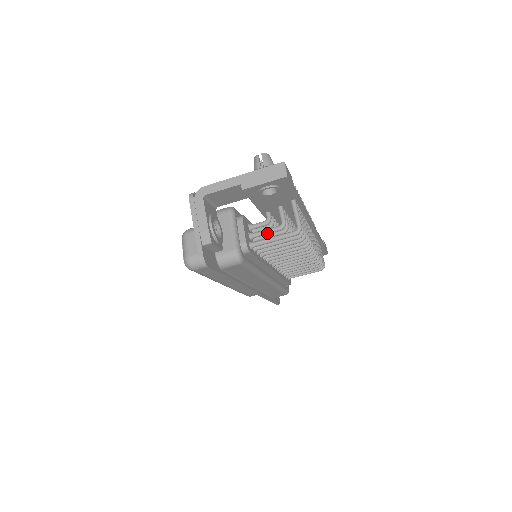
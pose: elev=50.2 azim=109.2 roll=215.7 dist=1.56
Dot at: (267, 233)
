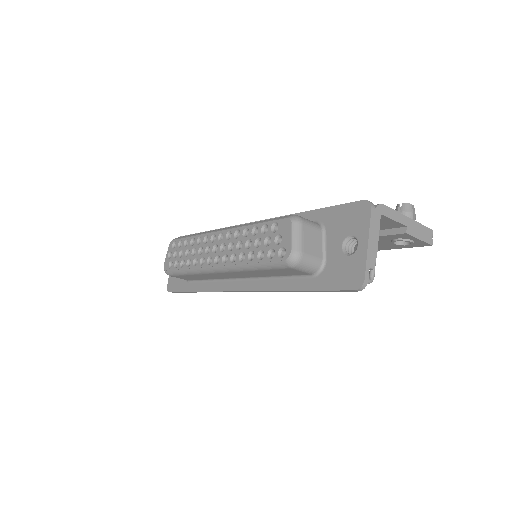
Dot at: occluded
